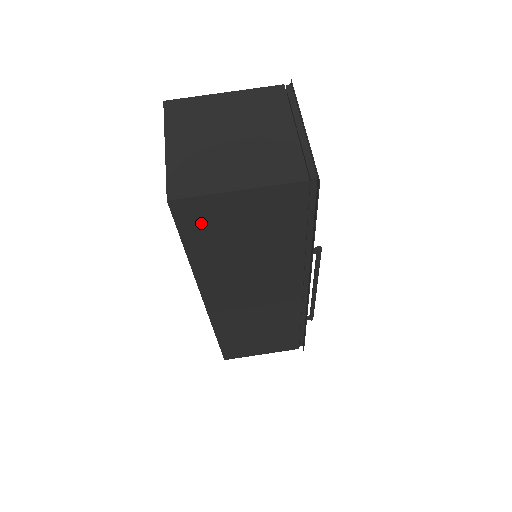
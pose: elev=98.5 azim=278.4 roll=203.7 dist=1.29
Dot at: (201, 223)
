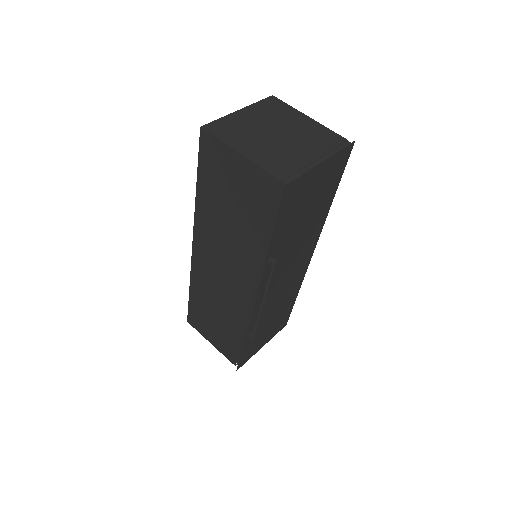
Dot at: (212, 163)
